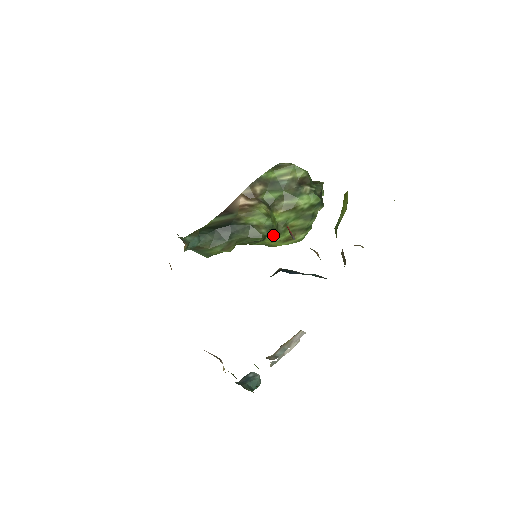
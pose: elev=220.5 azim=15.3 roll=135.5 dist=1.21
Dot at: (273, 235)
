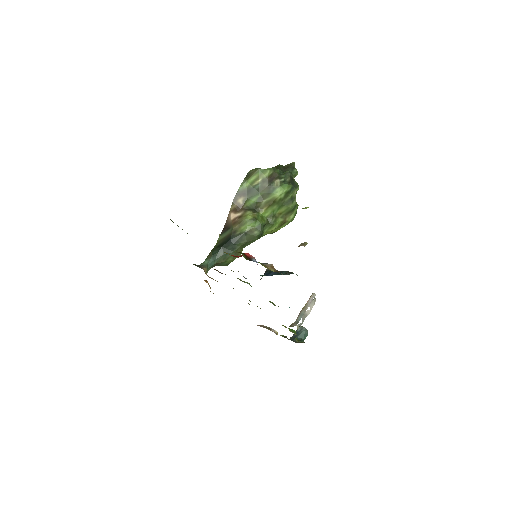
Dot at: (268, 228)
